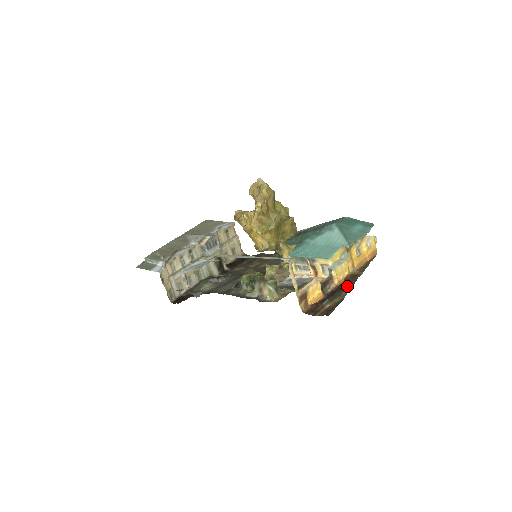
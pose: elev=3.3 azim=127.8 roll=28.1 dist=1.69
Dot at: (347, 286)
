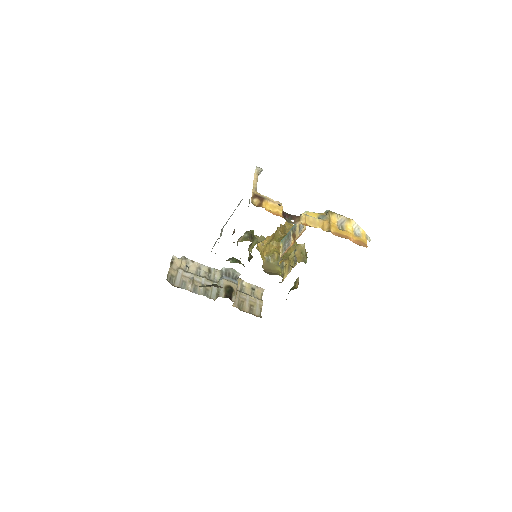
Dot at: occluded
